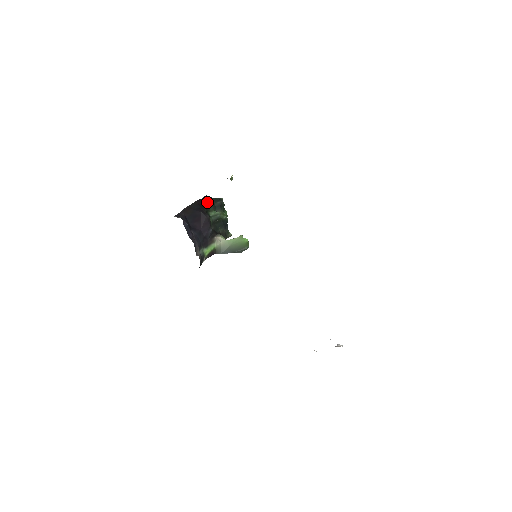
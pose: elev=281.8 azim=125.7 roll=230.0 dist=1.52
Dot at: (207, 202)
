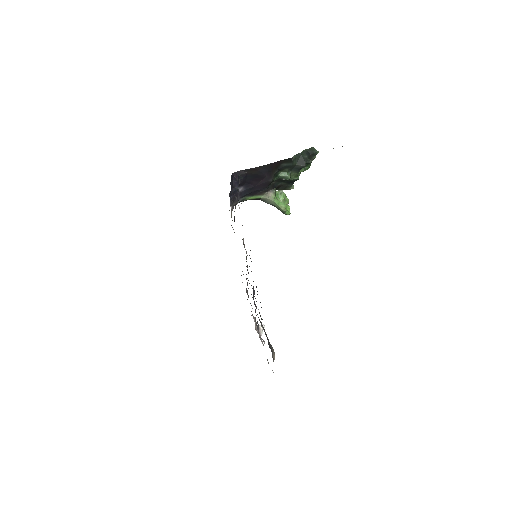
Dot at: (287, 163)
